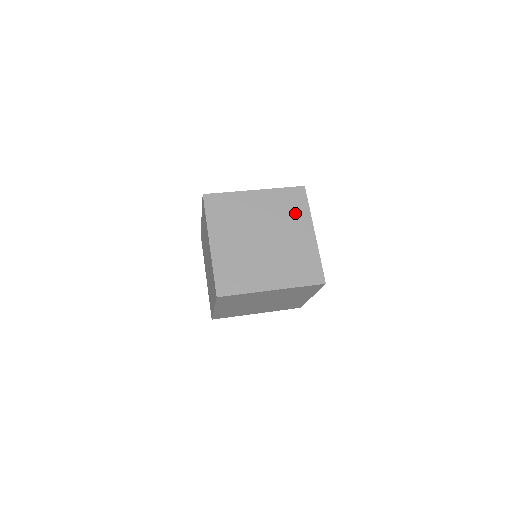
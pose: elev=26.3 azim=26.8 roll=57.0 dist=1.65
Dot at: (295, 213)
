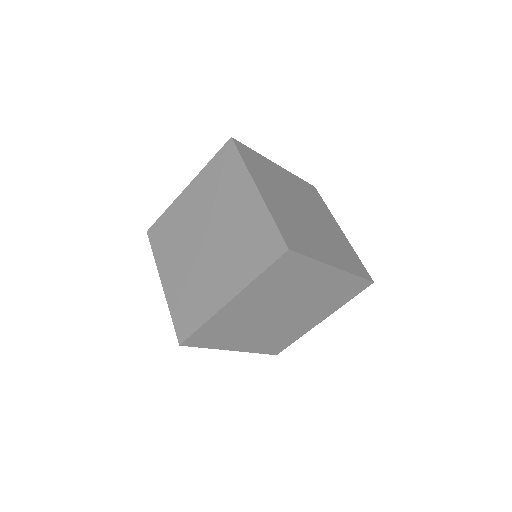
Dot at: (229, 180)
